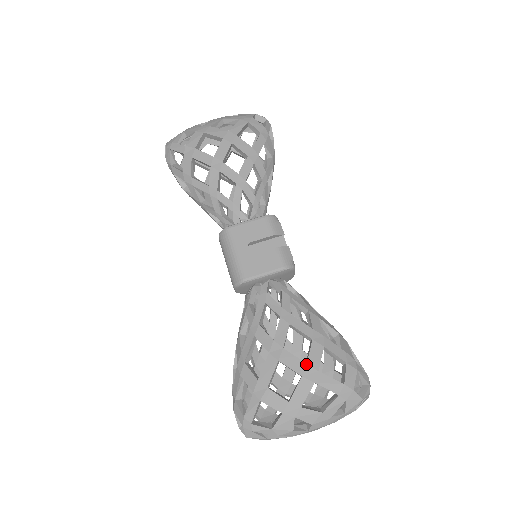
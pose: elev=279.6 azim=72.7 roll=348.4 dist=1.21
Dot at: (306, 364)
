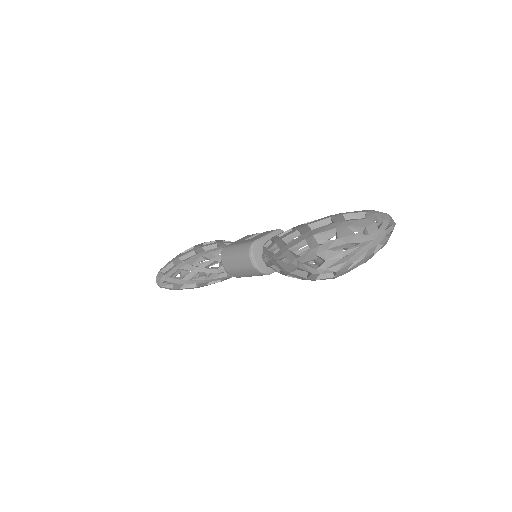
Dot at: (328, 216)
